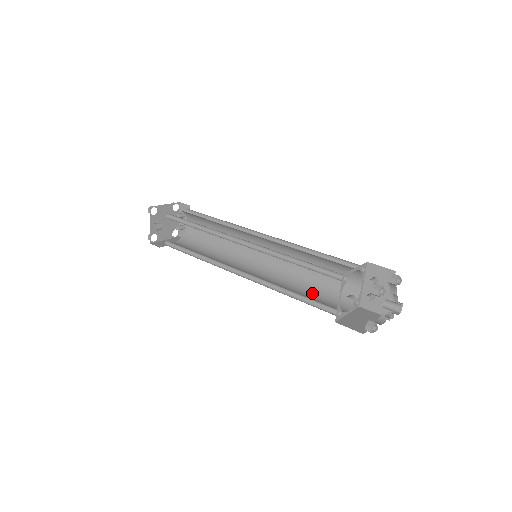
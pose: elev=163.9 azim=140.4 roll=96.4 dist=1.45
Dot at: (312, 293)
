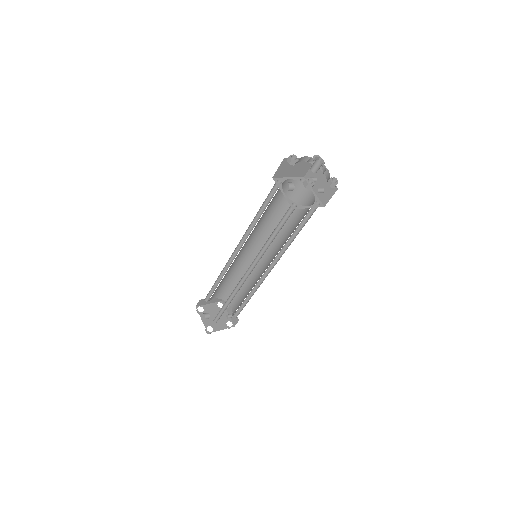
Dot at: occluded
